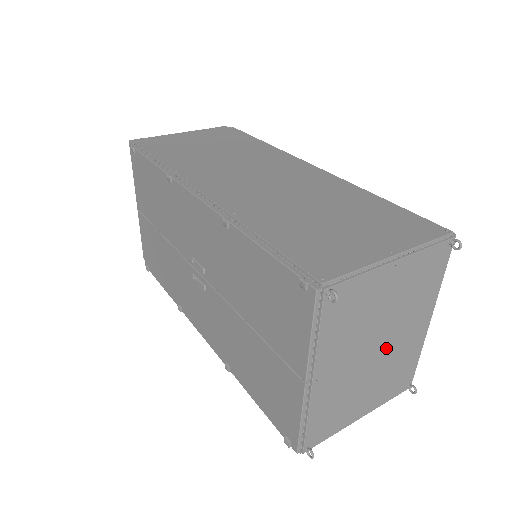
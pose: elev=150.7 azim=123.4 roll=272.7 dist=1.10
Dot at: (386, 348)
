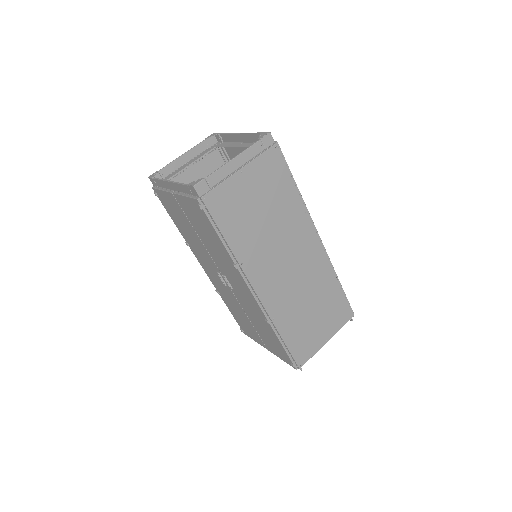
Dot at: occluded
